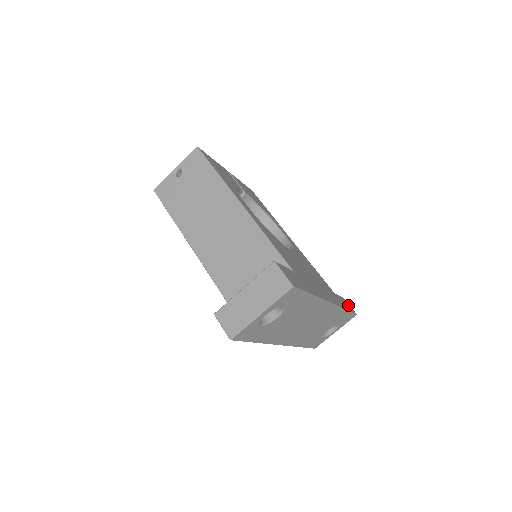
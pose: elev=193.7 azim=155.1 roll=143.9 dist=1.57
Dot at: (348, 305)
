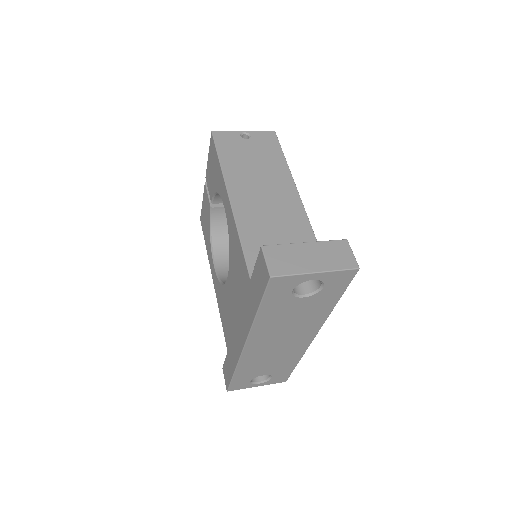
Dot at: occluded
